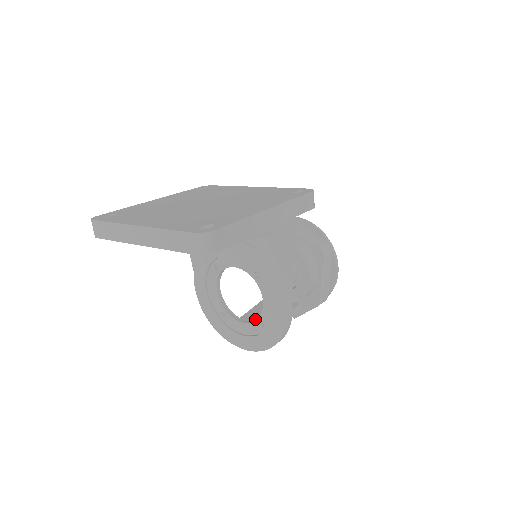
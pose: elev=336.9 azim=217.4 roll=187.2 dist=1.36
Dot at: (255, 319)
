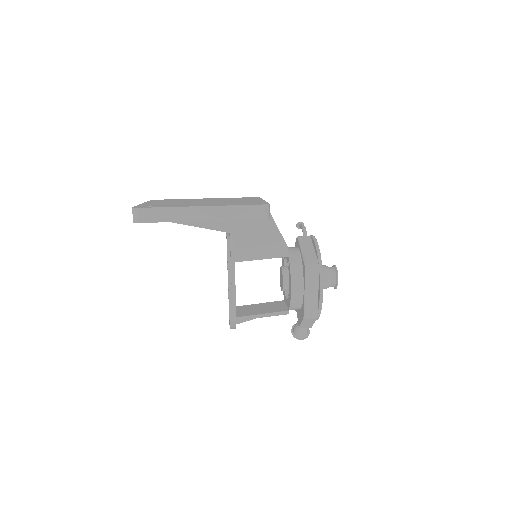
Dot at: (250, 308)
